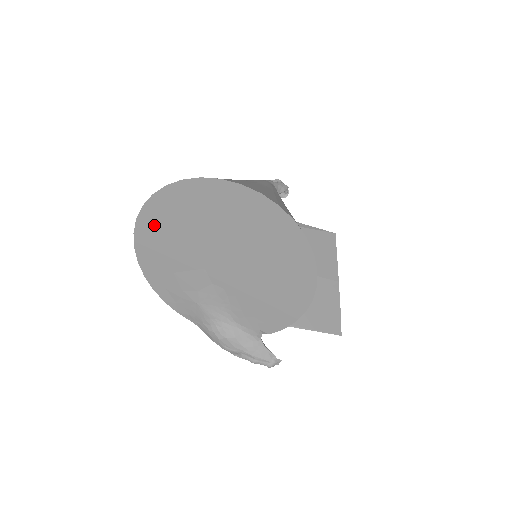
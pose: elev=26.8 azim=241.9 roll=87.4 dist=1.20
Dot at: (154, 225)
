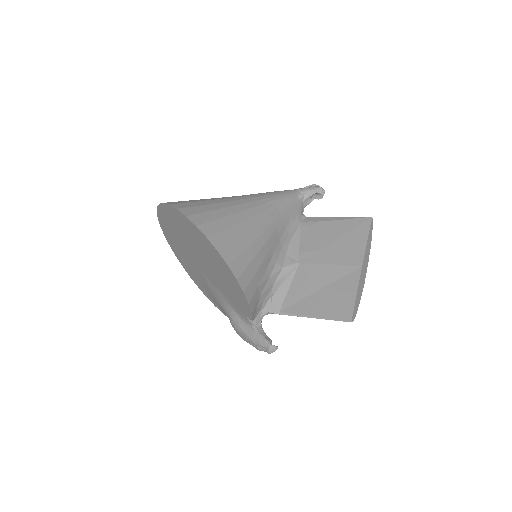
Dot at: (175, 249)
